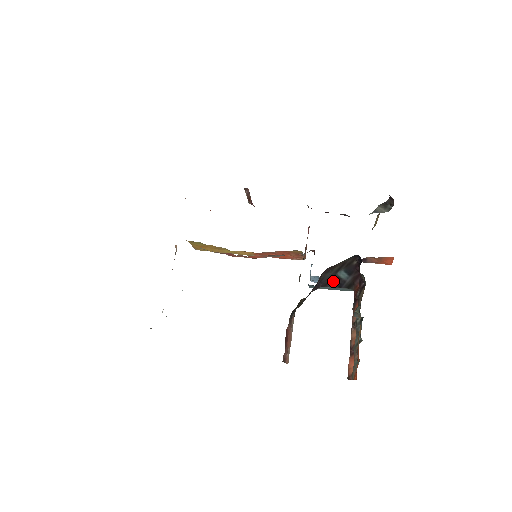
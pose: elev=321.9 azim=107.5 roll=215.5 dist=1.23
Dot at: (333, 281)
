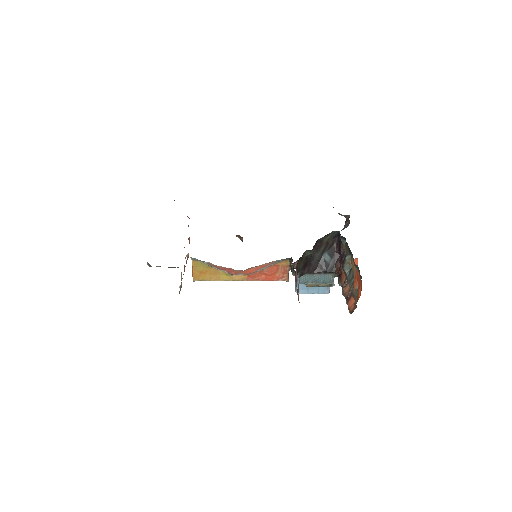
Dot at: (320, 265)
